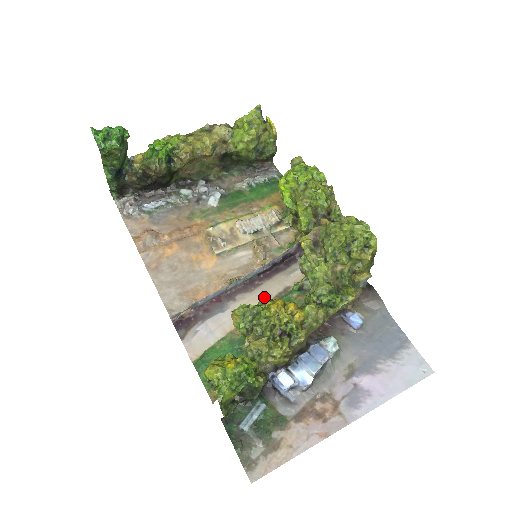
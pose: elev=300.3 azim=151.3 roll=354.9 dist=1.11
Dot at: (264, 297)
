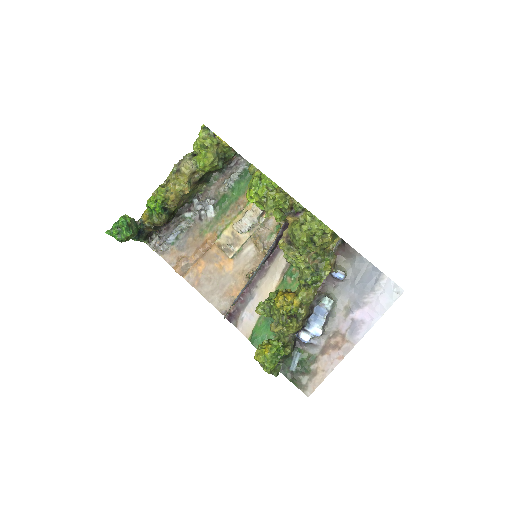
Dot at: (271, 293)
